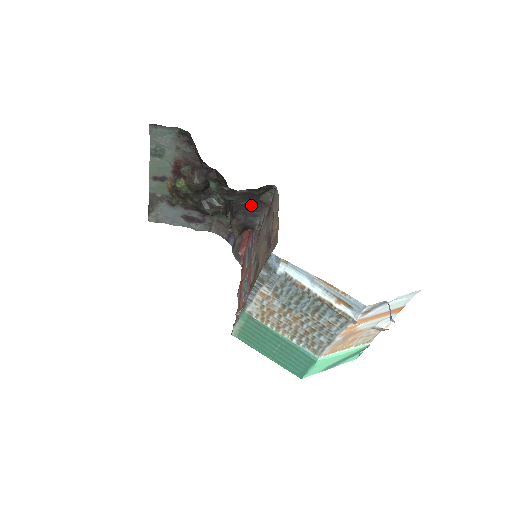
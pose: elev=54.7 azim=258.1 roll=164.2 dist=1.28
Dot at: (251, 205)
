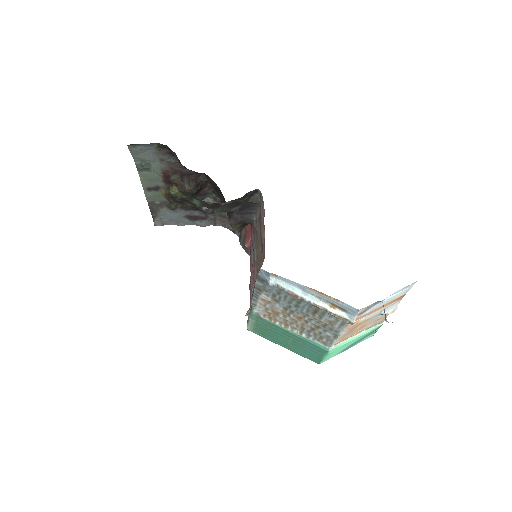
Dot at: (242, 207)
